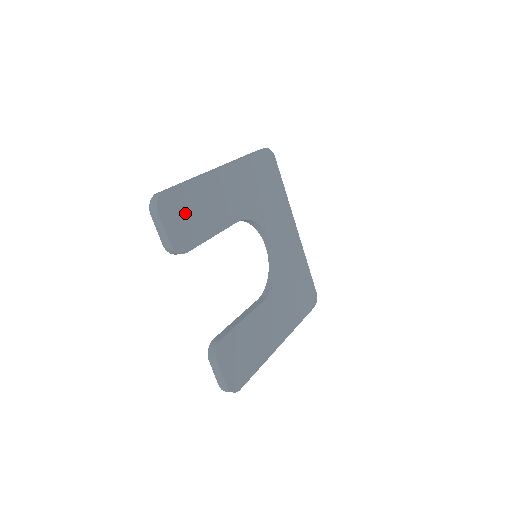
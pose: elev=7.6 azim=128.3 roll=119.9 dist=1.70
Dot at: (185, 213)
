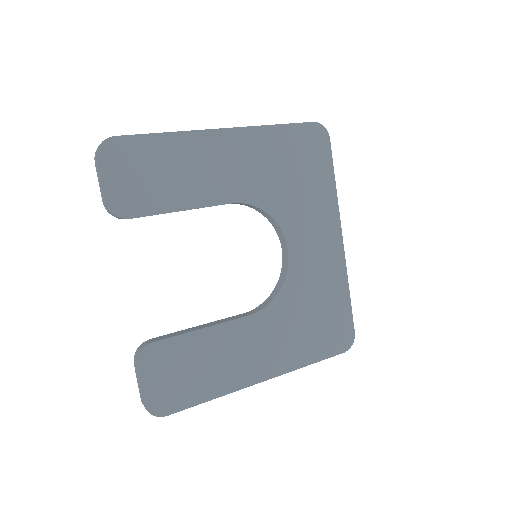
Dot at: (142, 170)
